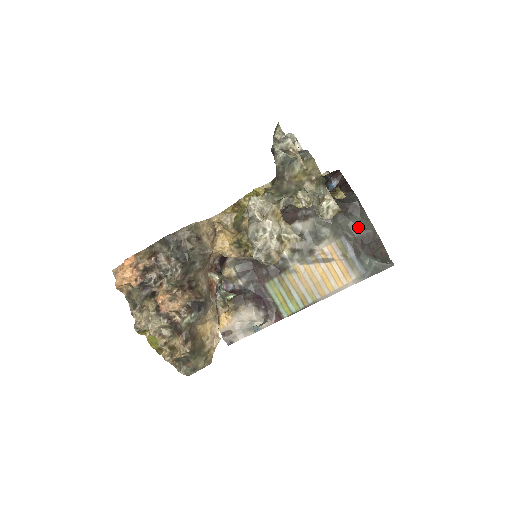
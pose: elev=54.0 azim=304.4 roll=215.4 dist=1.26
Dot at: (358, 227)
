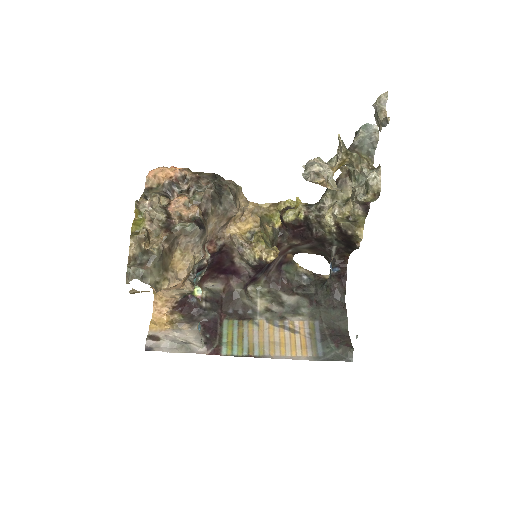
Dot at: (334, 321)
